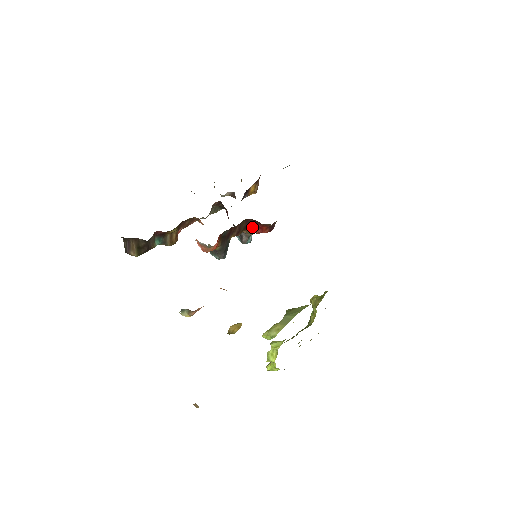
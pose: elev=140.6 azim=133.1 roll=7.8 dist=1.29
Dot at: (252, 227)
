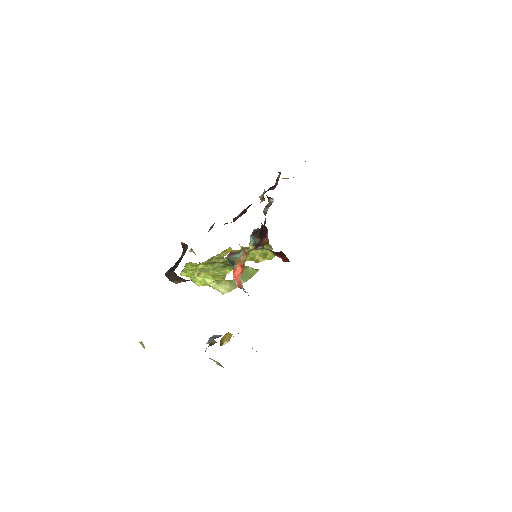
Dot at: (277, 253)
